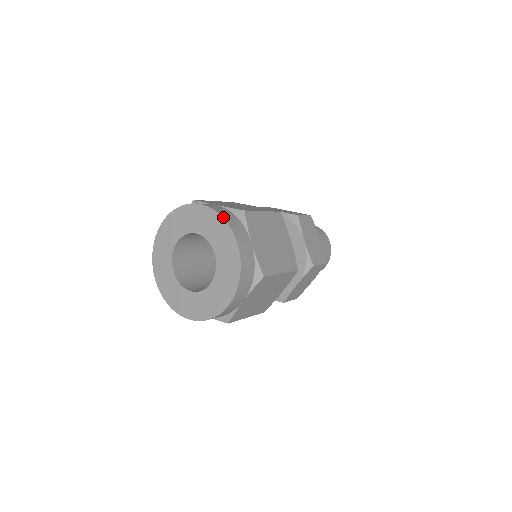
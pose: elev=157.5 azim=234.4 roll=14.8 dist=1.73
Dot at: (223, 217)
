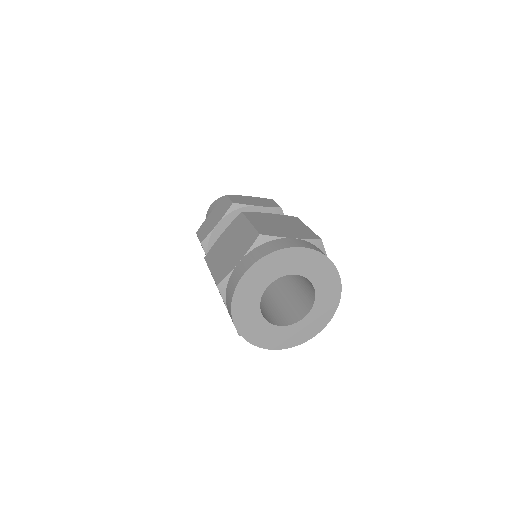
Dot at: (326, 256)
